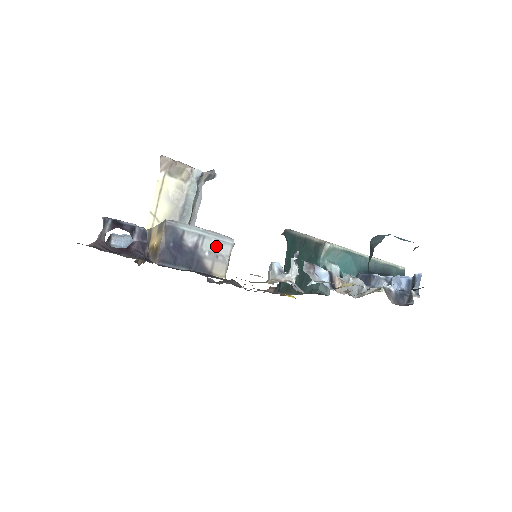
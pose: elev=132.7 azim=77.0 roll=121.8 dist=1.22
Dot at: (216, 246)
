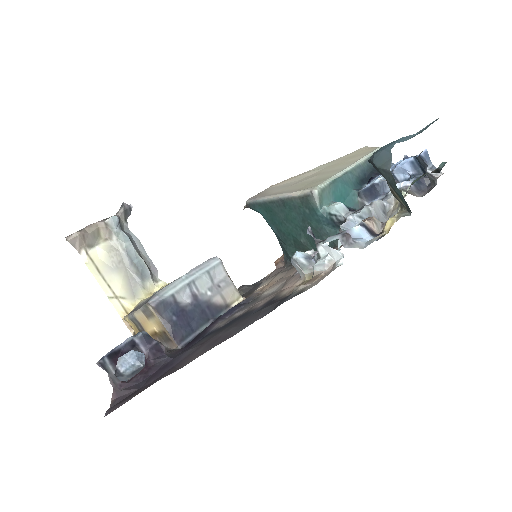
Dot at: (210, 278)
